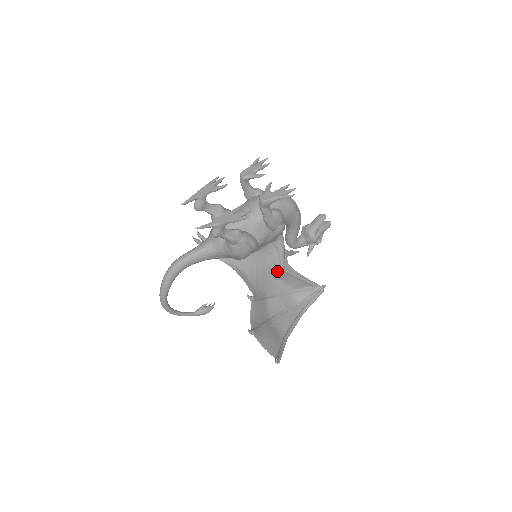
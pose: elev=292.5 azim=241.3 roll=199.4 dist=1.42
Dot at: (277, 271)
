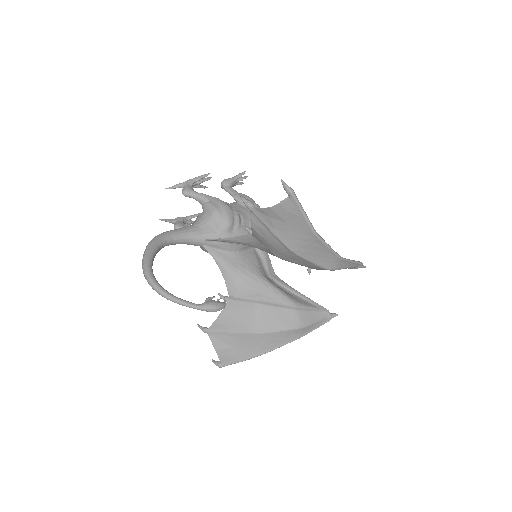
Dot at: occluded
